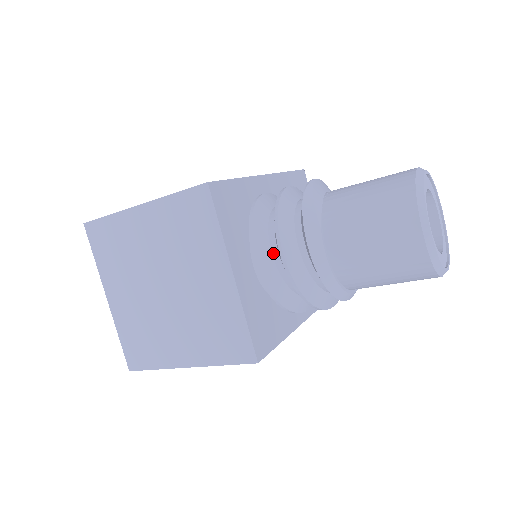
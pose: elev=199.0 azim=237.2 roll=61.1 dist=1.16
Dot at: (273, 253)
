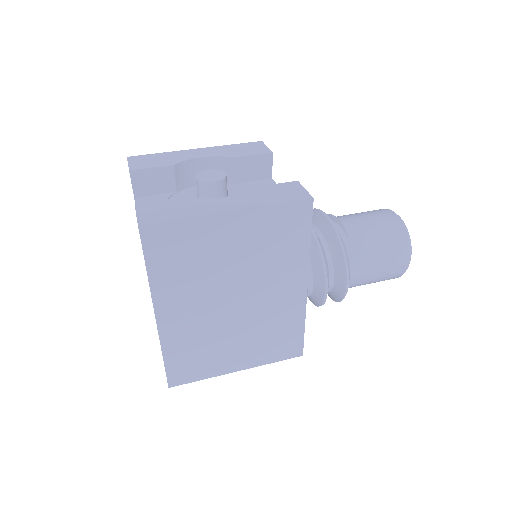
Dot at: occluded
